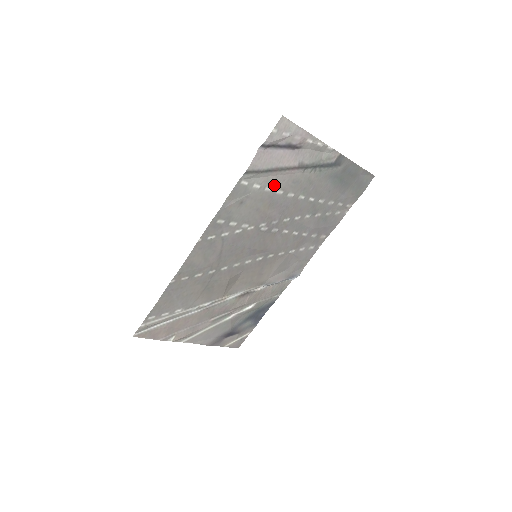
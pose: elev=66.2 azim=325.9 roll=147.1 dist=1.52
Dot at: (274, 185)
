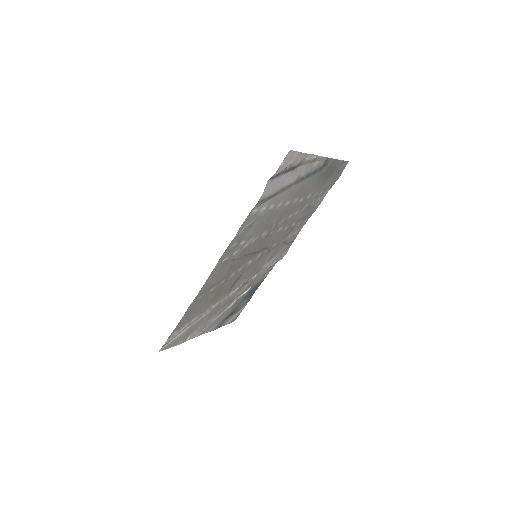
Dot at: (276, 202)
